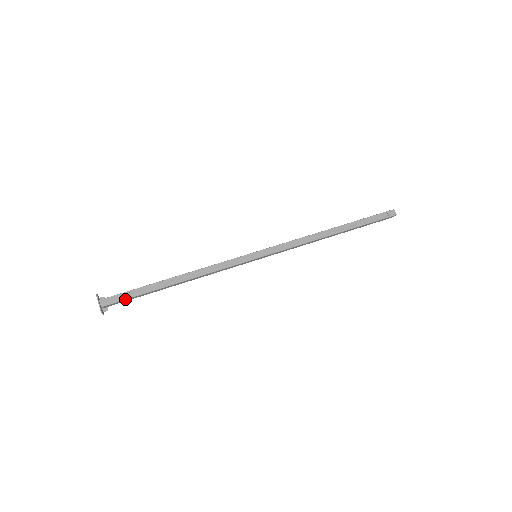
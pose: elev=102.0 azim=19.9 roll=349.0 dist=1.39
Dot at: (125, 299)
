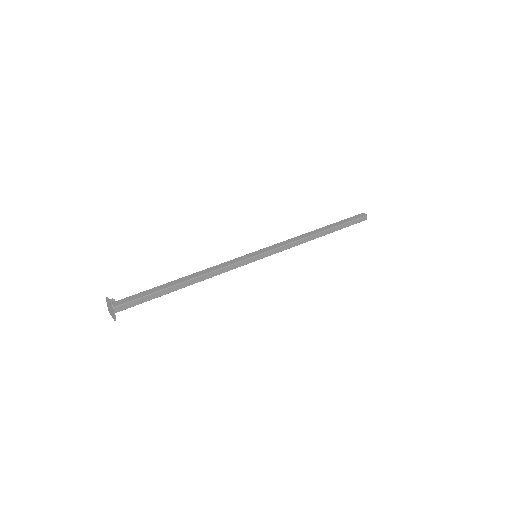
Dot at: occluded
